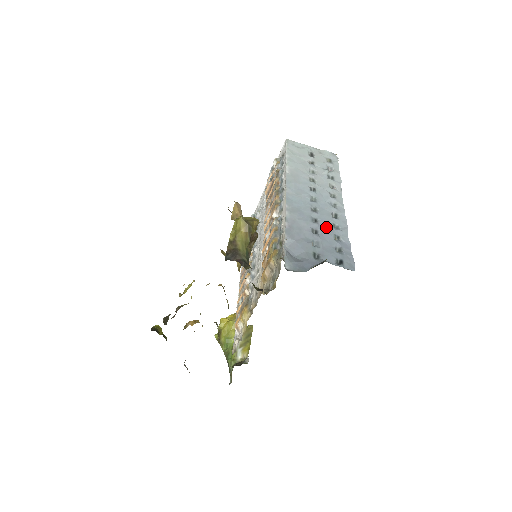
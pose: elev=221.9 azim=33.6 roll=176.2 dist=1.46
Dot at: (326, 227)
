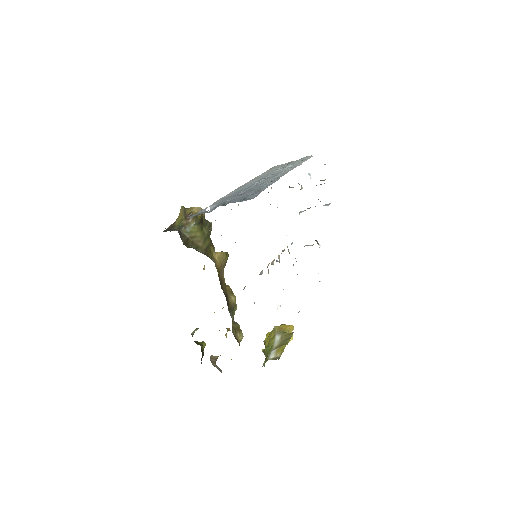
Dot at: (252, 189)
